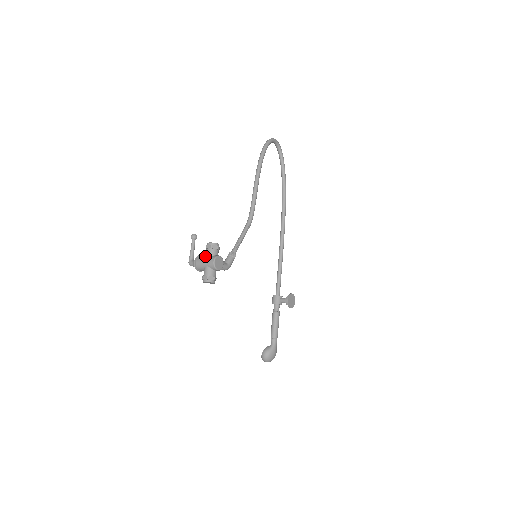
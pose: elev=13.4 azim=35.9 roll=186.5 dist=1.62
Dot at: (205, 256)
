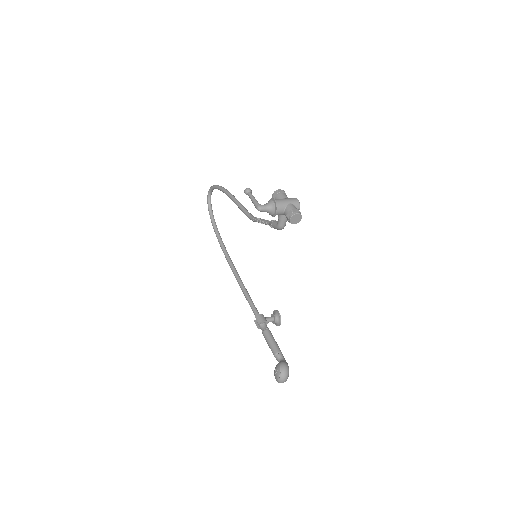
Dot at: (281, 198)
